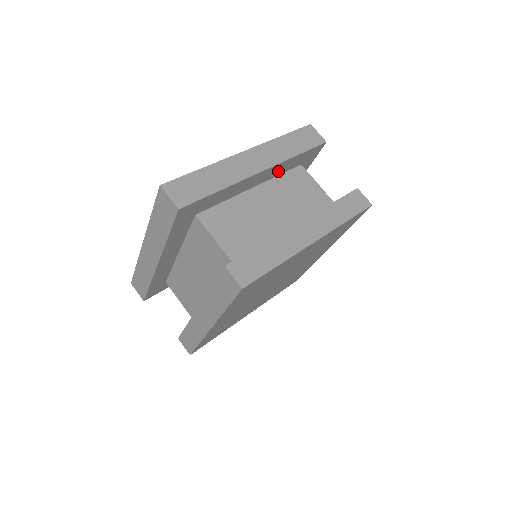
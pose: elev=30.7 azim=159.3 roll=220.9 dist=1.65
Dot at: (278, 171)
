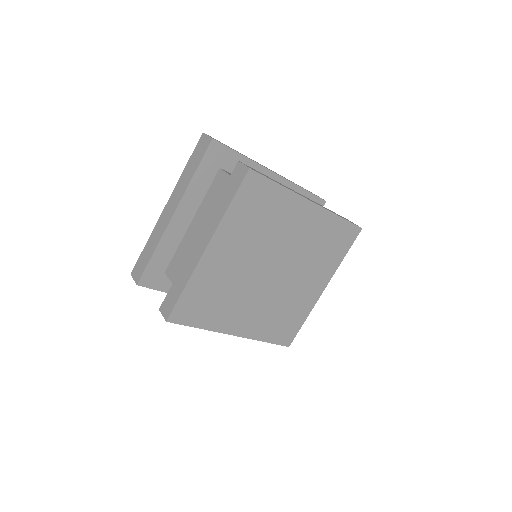
Dot at: occluded
